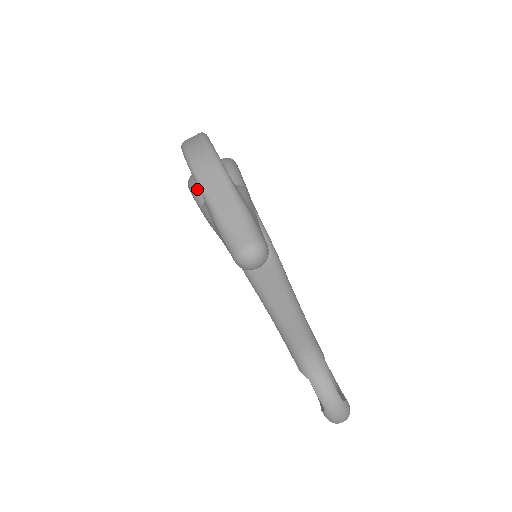
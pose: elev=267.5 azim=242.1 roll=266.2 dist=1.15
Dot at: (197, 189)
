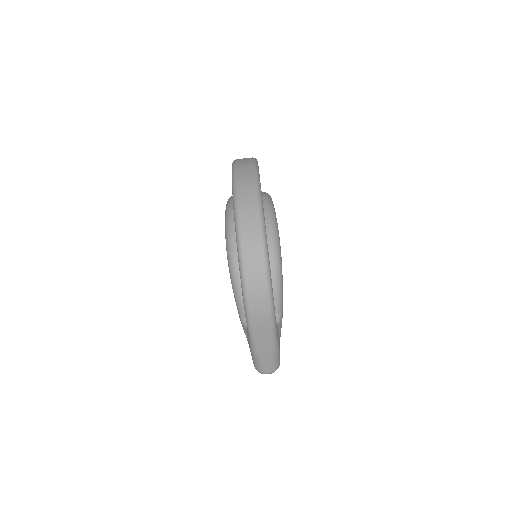
Dot at: (241, 302)
